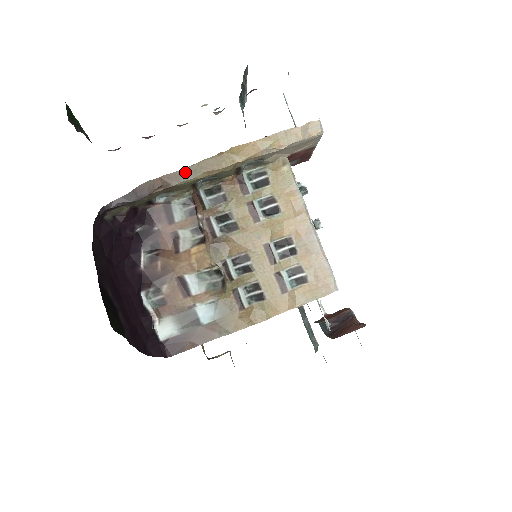
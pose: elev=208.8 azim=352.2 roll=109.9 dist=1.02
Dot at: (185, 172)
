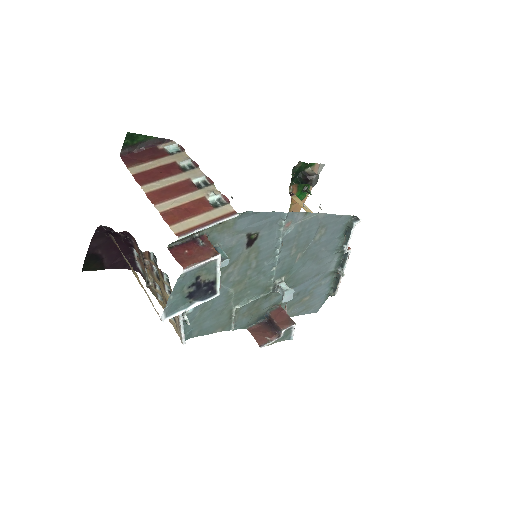
Dot at: occluded
